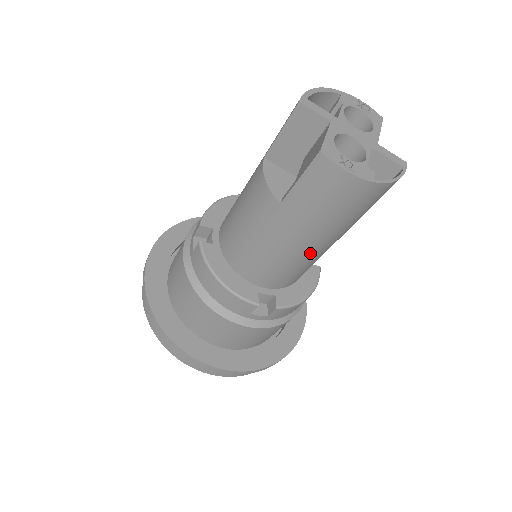
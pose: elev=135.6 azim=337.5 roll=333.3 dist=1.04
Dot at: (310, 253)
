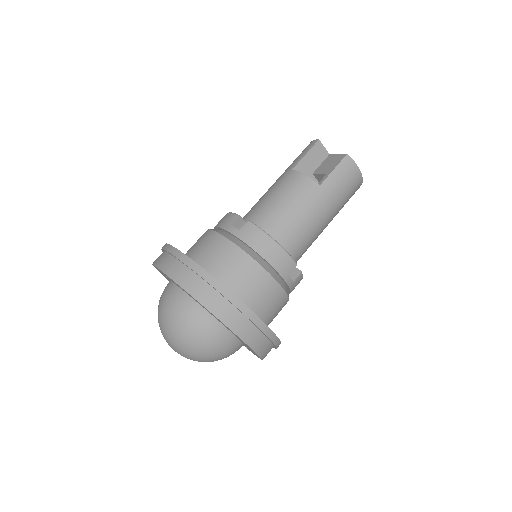
Dot at: (321, 228)
